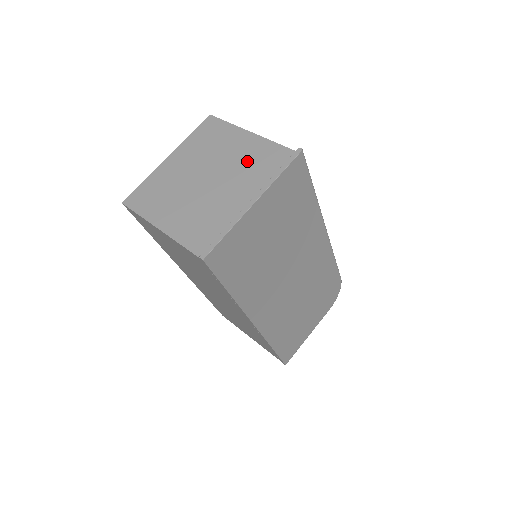
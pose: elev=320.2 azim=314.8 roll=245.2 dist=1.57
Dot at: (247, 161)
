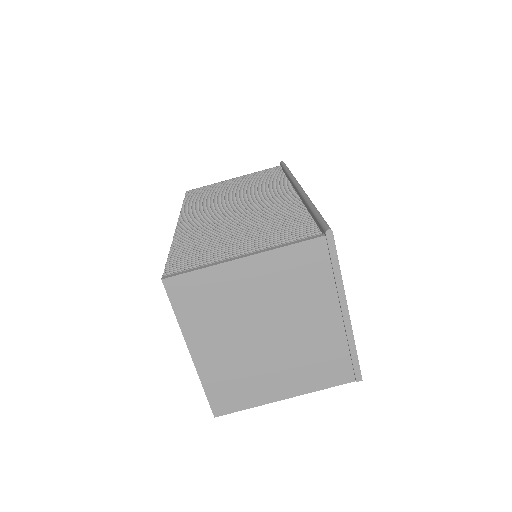
Dot at: (286, 286)
